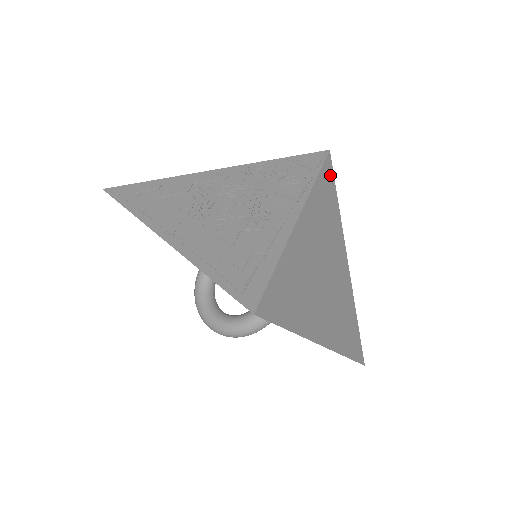
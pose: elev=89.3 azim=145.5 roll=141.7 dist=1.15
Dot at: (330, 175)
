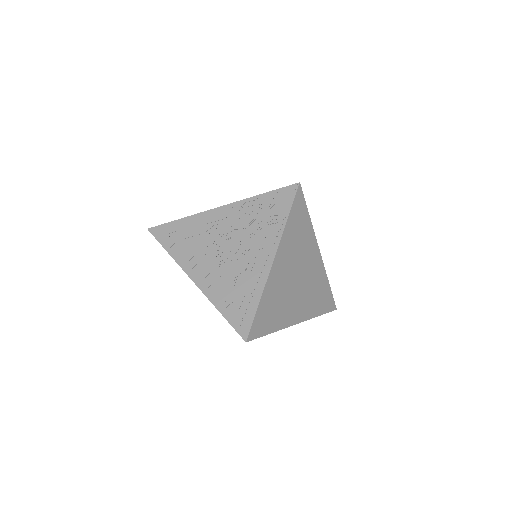
Dot at: (301, 202)
